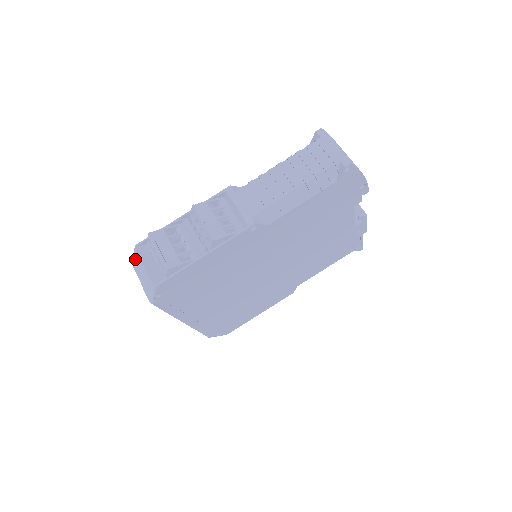
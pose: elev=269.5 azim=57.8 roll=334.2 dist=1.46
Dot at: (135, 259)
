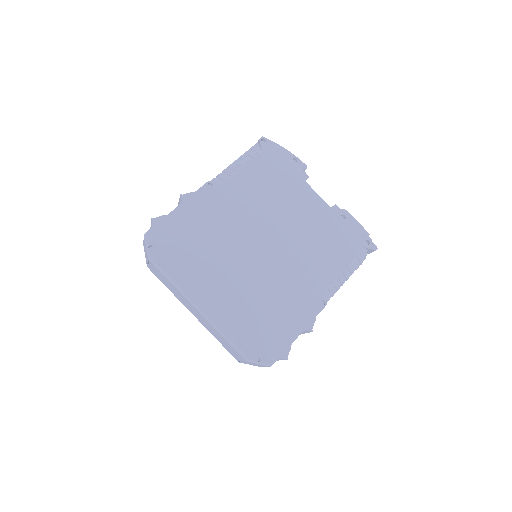
Dot at: occluded
